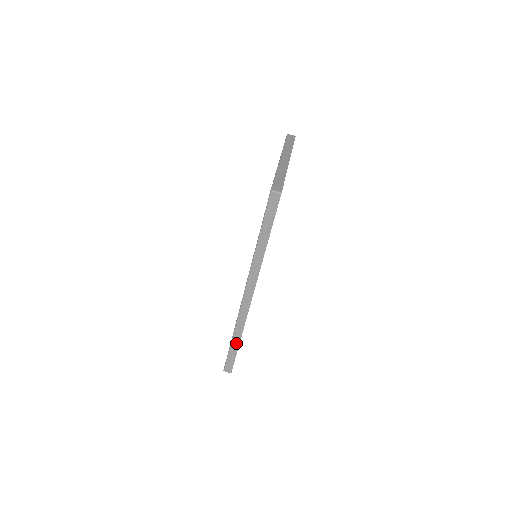
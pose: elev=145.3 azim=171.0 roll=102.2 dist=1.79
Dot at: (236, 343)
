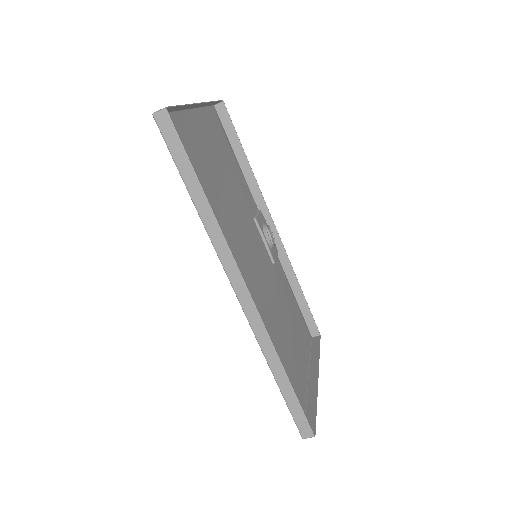
Dot at: (284, 380)
